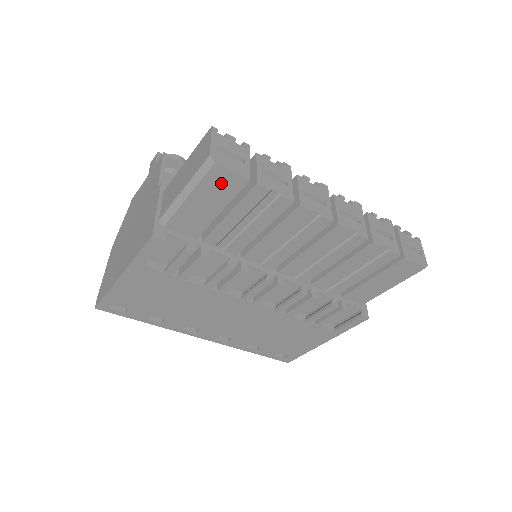
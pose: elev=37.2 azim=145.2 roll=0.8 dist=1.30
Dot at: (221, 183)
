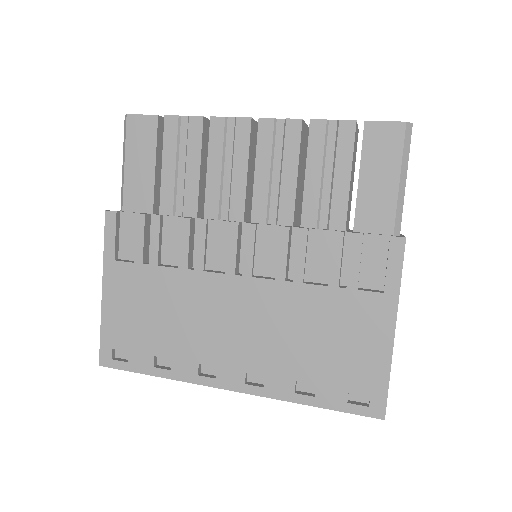
Dot at: (140, 132)
